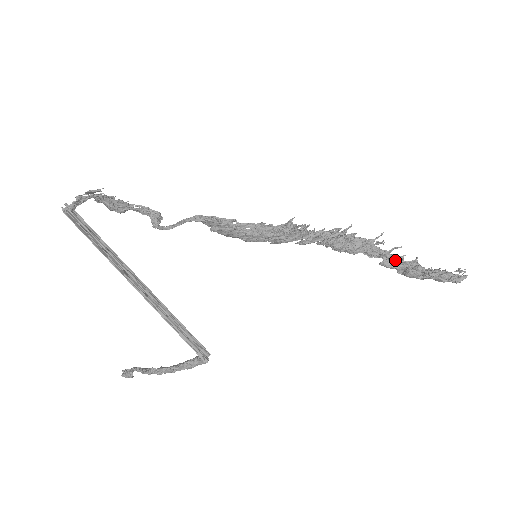
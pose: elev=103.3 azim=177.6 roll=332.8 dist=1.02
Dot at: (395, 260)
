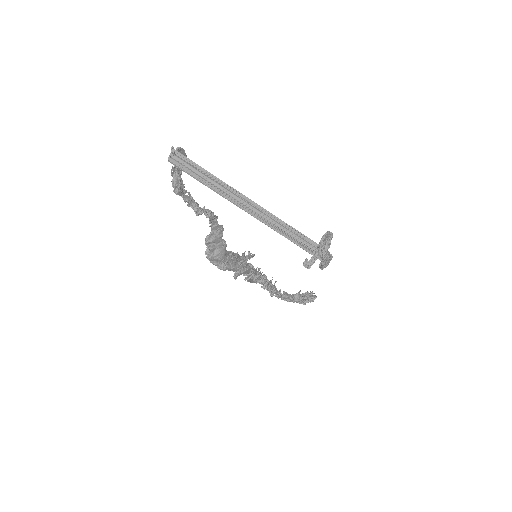
Dot at: (286, 293)
